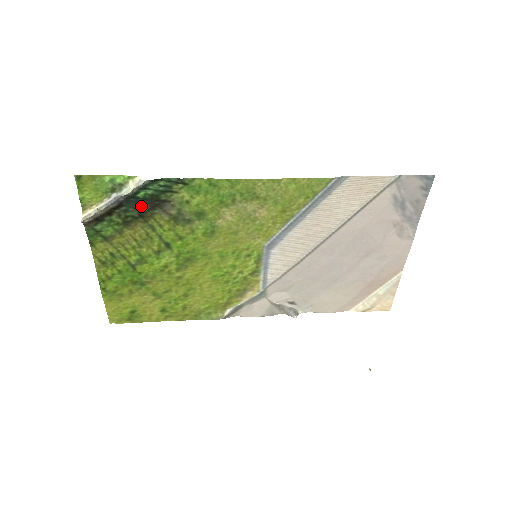
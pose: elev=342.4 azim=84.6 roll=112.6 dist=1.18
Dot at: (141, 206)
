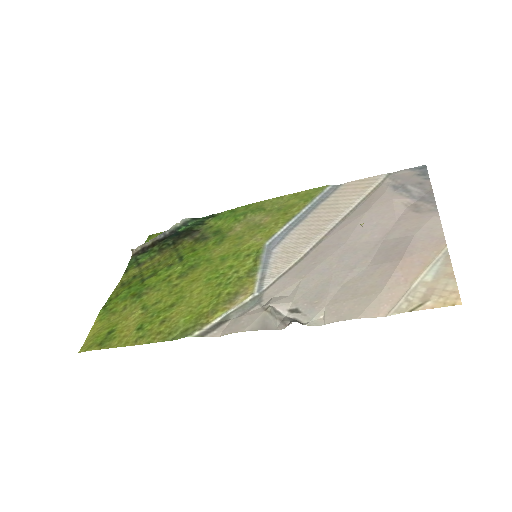
Dot at: (178, 236)
